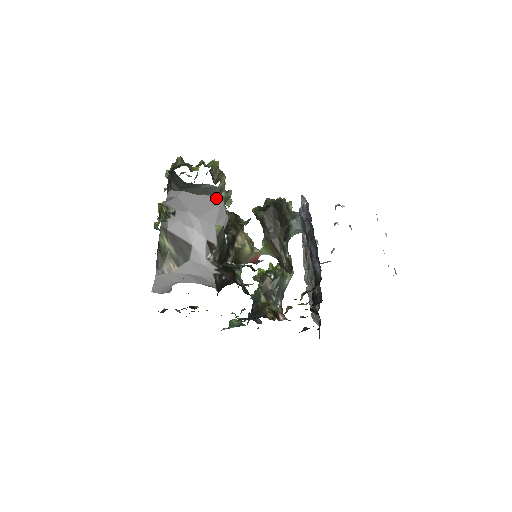
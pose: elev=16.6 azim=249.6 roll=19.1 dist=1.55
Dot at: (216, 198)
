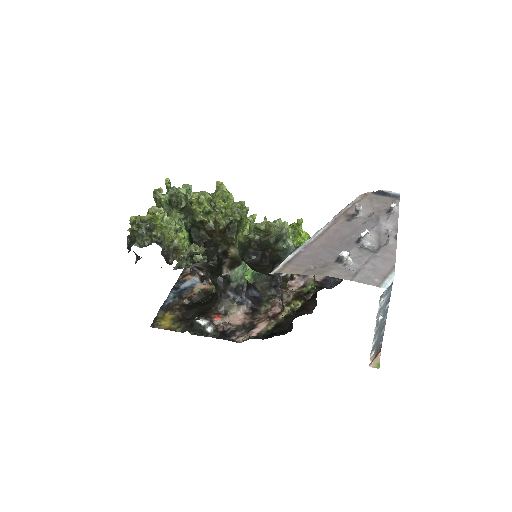
Dot at: (179, 268)
